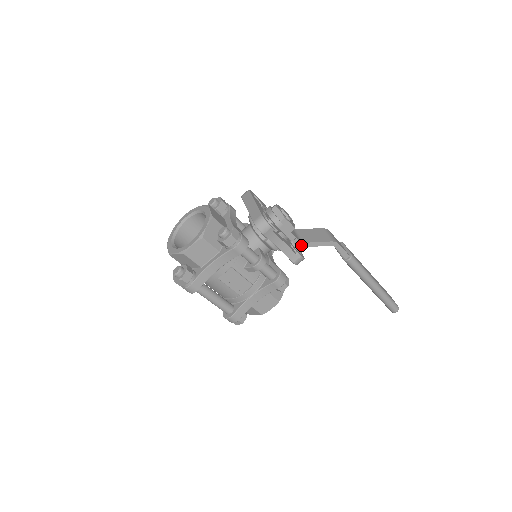
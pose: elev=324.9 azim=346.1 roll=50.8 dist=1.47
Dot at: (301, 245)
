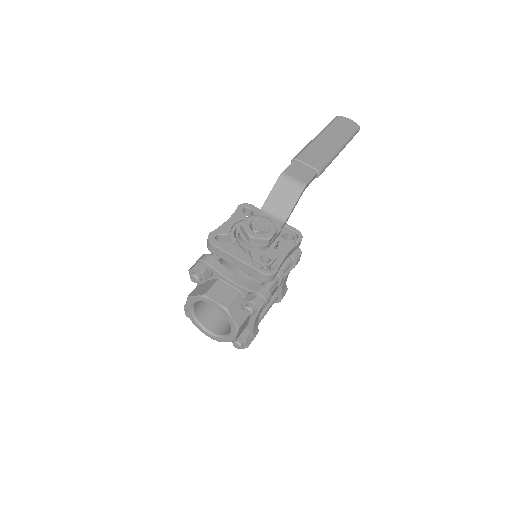
Dot at: (285, 223)
